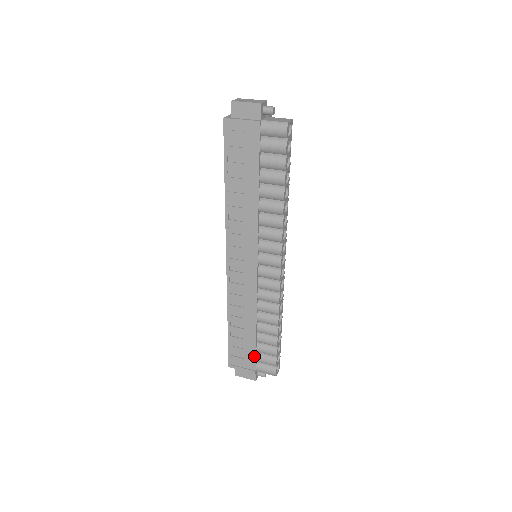
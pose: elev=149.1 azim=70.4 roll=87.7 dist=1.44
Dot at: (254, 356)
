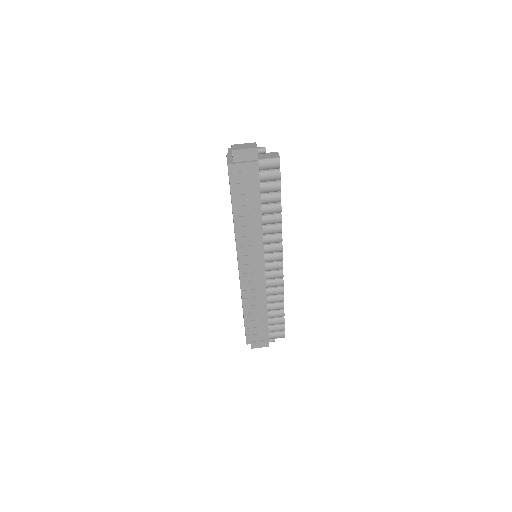
Dot at: (267, 329)
